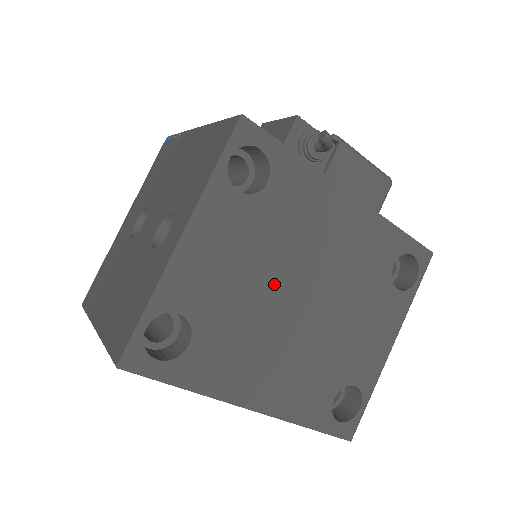
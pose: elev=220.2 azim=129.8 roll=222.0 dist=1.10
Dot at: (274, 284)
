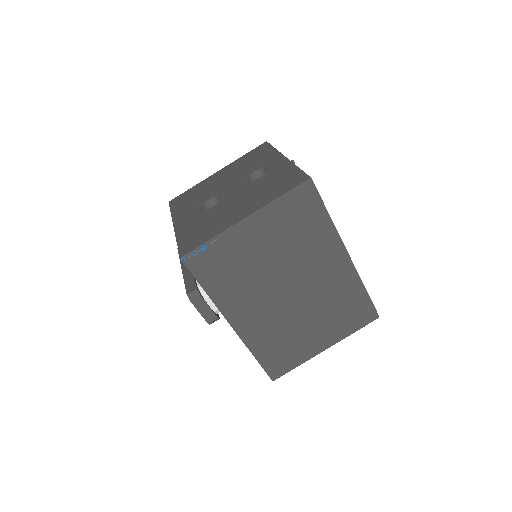
Dot at: occluded
